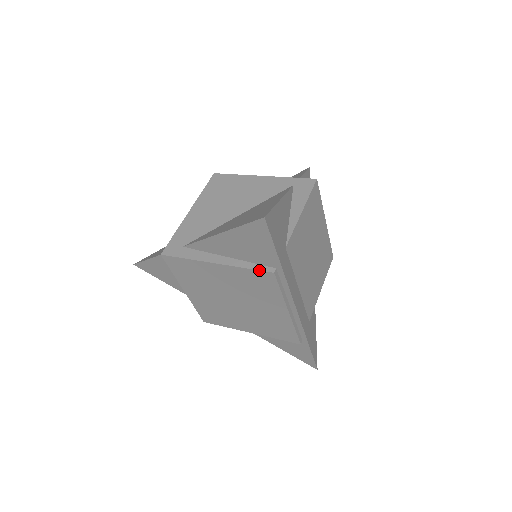
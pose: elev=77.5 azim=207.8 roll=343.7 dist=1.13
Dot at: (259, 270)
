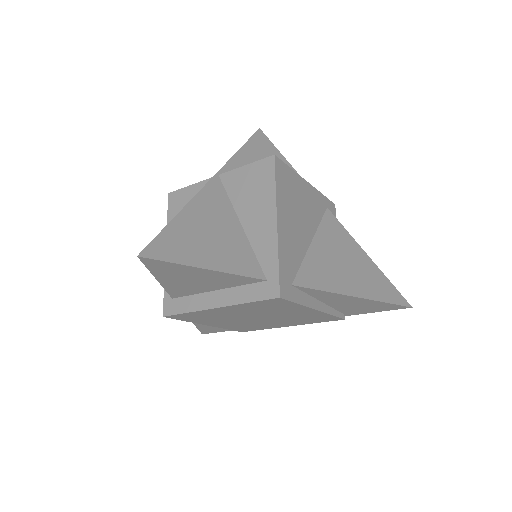
Dot at: (339, 317)
